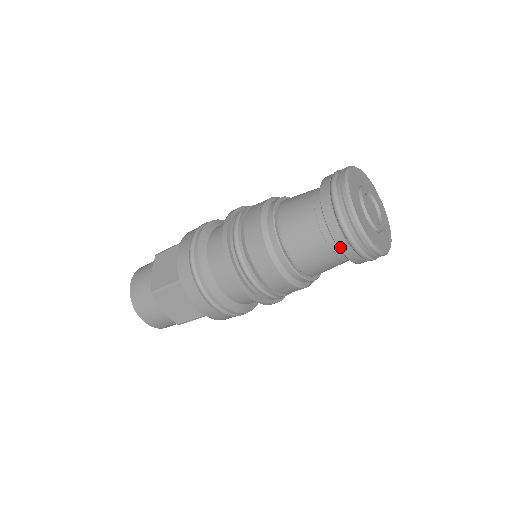
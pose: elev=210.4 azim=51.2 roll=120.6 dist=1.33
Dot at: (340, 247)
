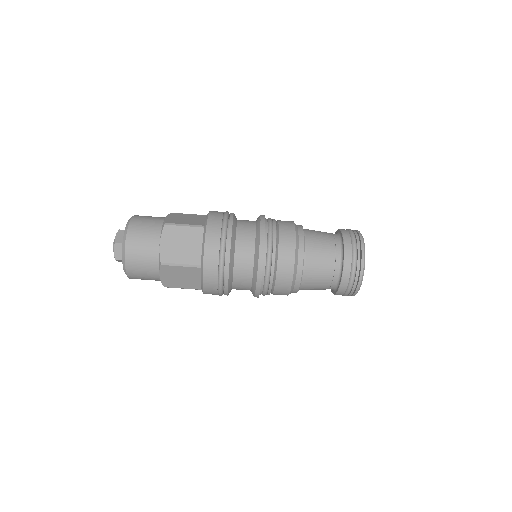
Dot at: (339, 290)
